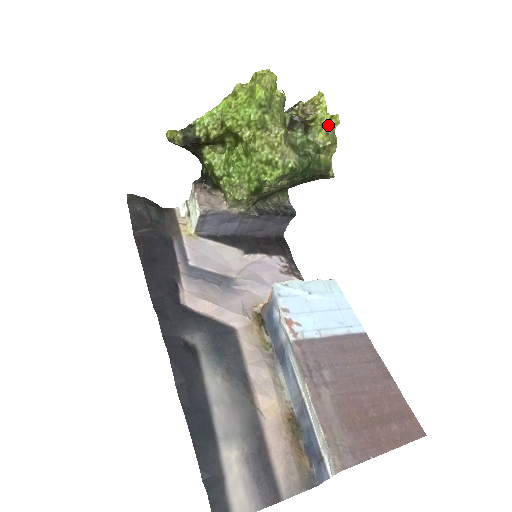
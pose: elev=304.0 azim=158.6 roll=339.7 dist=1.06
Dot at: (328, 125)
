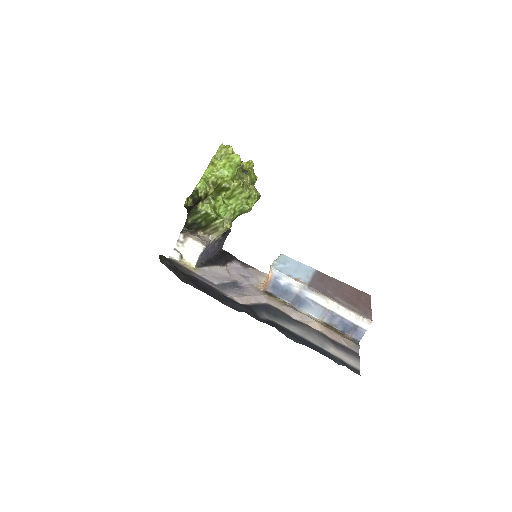
Dot at: (252, 167)
